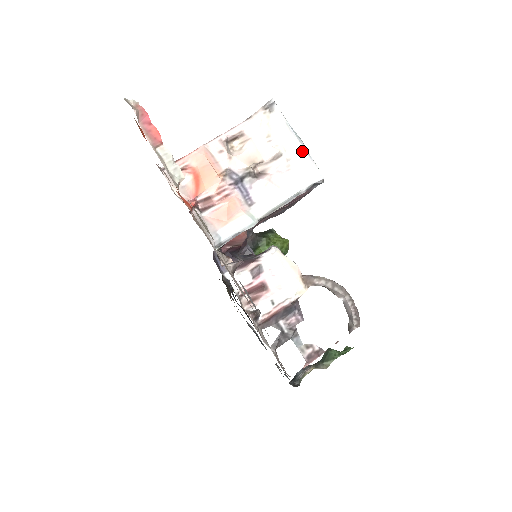
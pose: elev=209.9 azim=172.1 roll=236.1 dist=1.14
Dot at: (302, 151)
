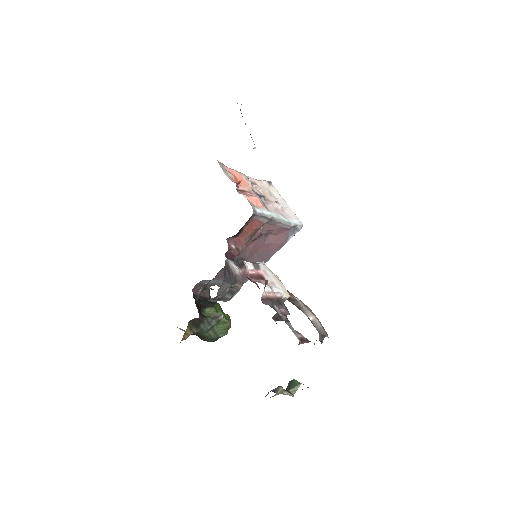
Dot at: (289, 208)
